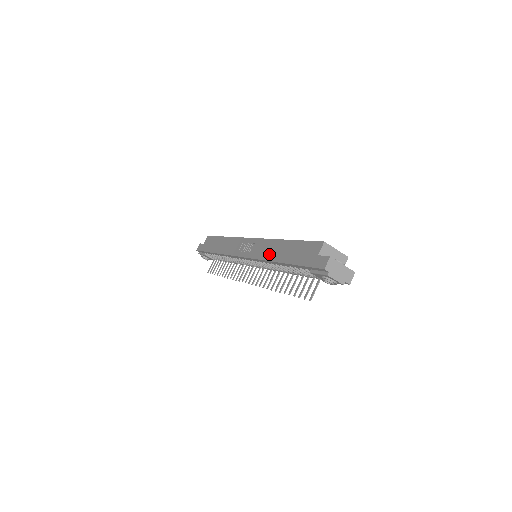
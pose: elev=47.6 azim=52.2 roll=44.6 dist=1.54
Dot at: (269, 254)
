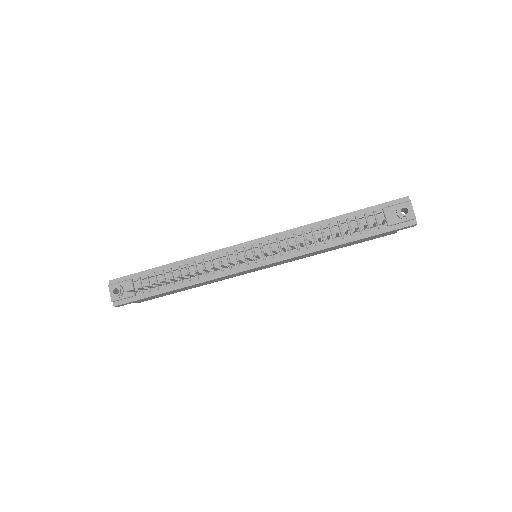
Dot at: occluded
